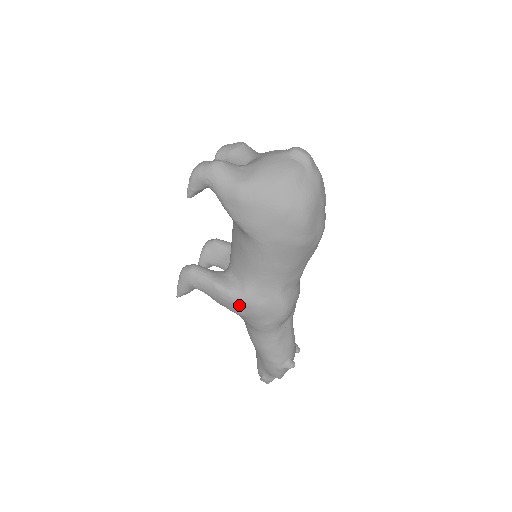
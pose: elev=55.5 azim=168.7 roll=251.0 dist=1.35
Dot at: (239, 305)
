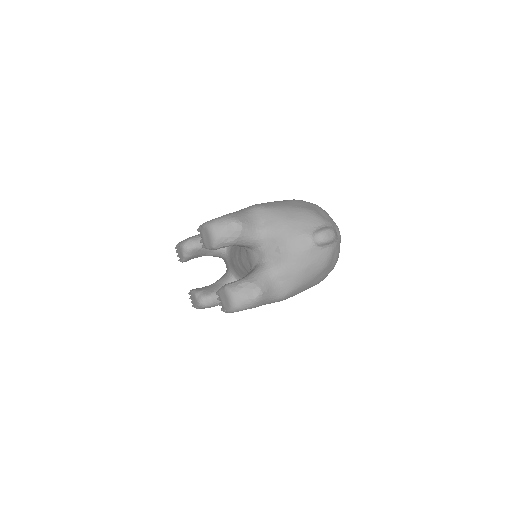
Dot at: occluded
